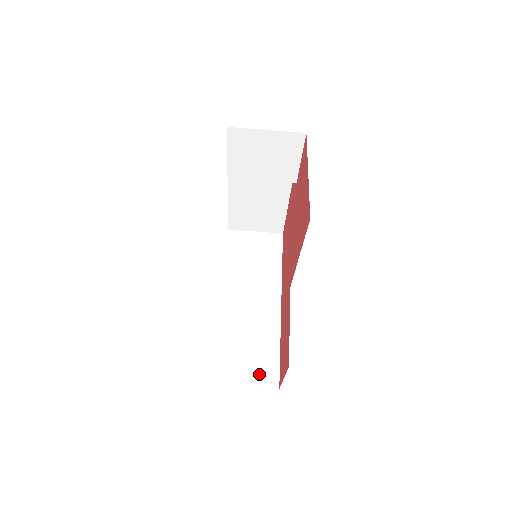
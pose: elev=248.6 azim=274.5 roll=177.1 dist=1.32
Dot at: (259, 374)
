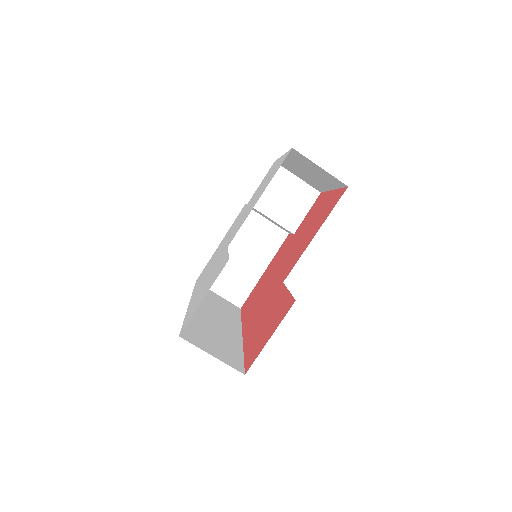
Dot at: (225, 356)
